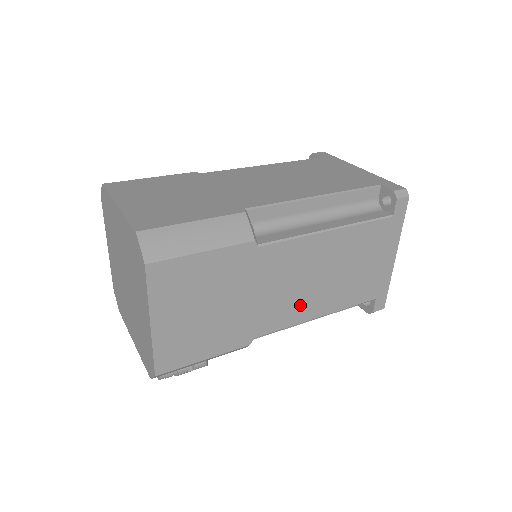
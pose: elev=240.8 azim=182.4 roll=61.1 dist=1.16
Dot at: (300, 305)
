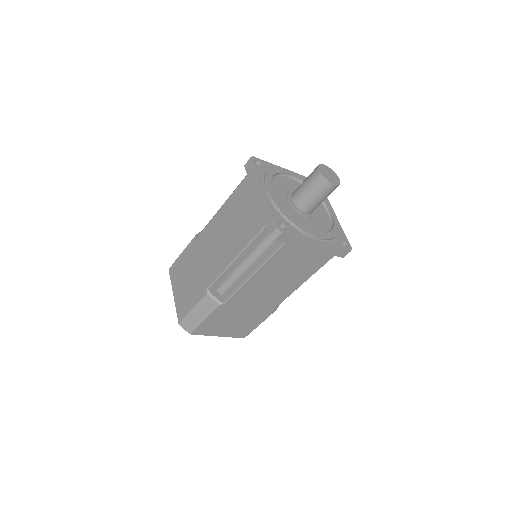
Dot at: (281, 292)
